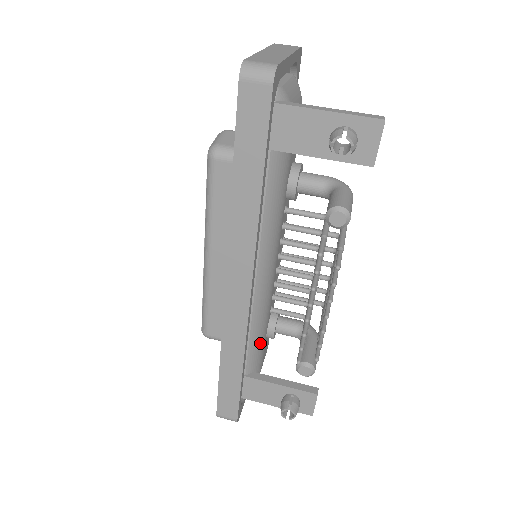
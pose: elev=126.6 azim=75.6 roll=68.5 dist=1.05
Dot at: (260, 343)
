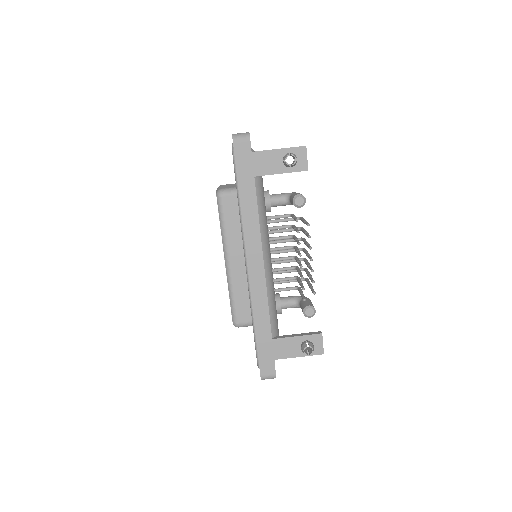
Dot at: (275, 312)
